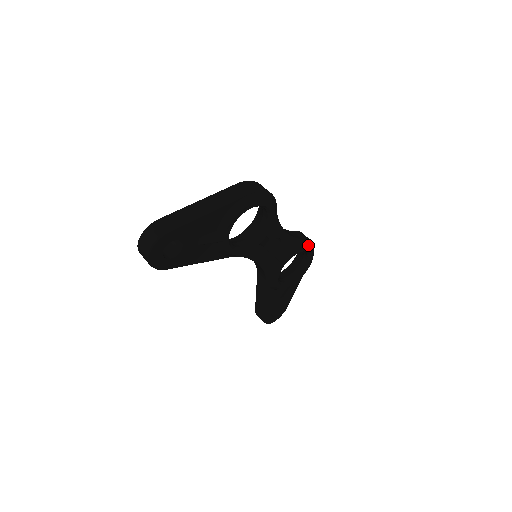
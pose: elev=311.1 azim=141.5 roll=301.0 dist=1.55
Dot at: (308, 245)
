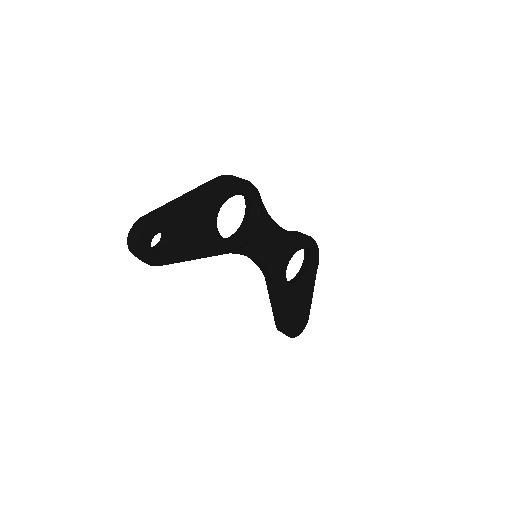
Dot at: (309, 241)
